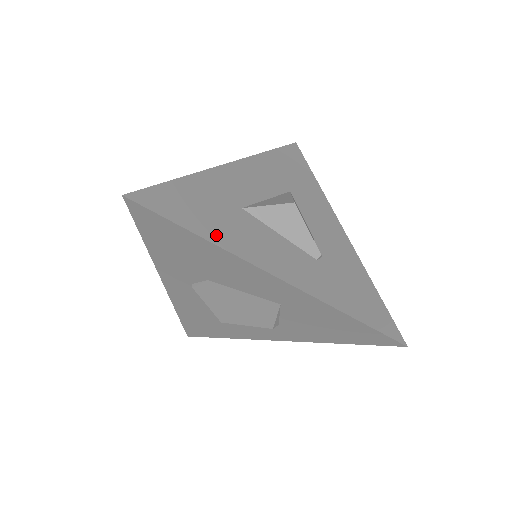
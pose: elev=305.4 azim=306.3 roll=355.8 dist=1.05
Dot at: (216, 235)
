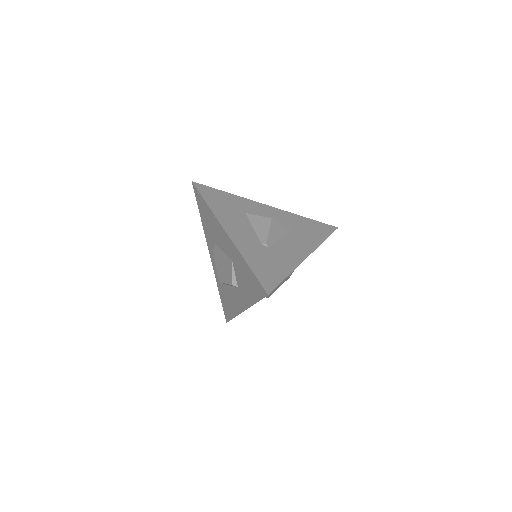
Dot at: (215, 207)
